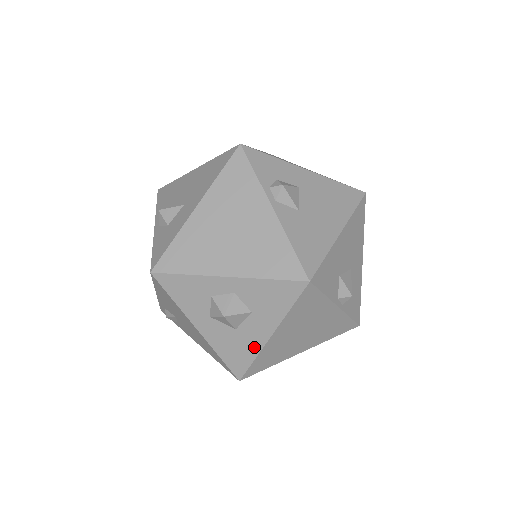
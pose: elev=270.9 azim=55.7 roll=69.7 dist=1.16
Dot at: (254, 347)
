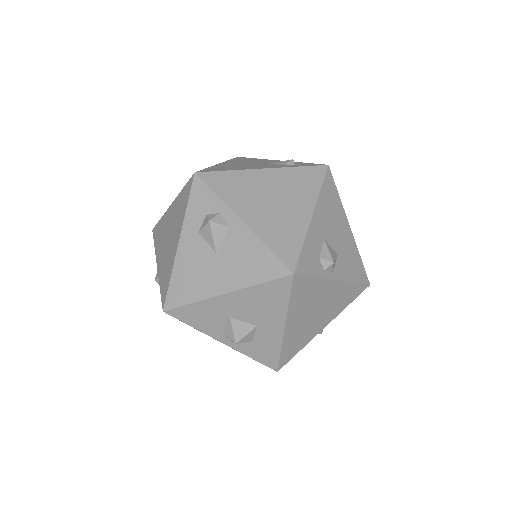
Dot at: occluded
